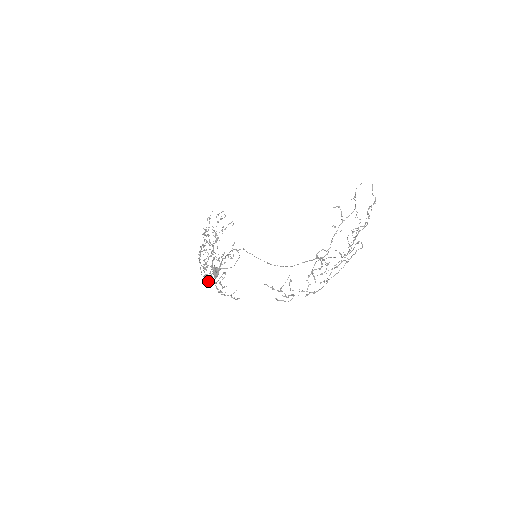
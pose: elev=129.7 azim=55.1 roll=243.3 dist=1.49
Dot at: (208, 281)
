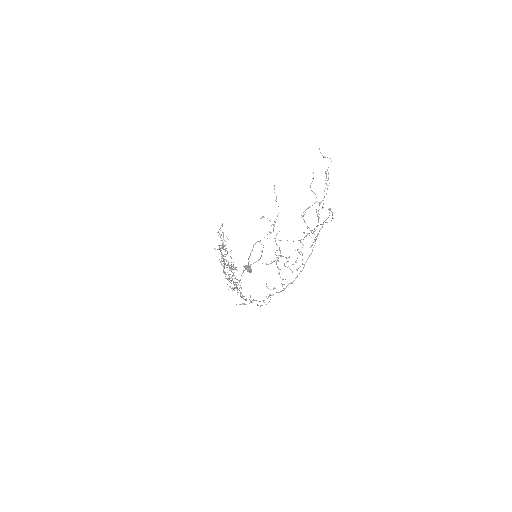
Dot at: (233, 289)
